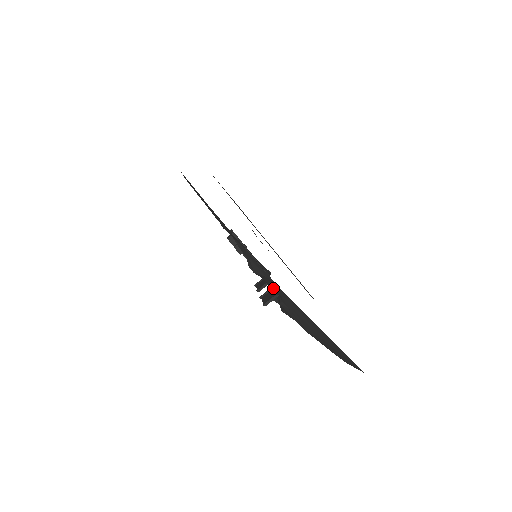
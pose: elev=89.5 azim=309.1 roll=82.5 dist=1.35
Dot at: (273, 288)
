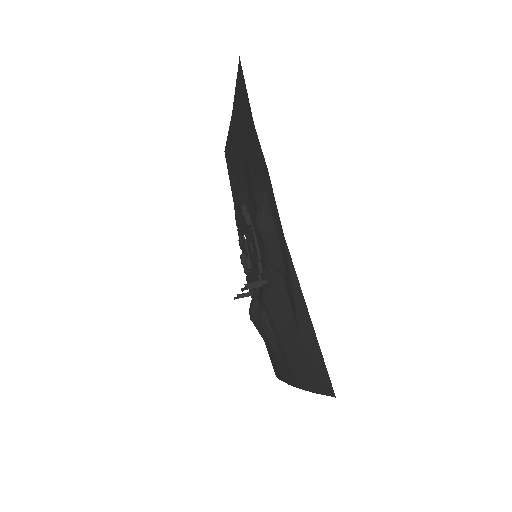
Dot at: (271, 256)
